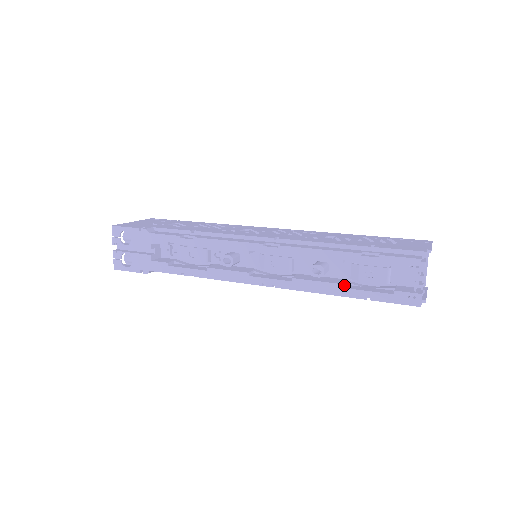
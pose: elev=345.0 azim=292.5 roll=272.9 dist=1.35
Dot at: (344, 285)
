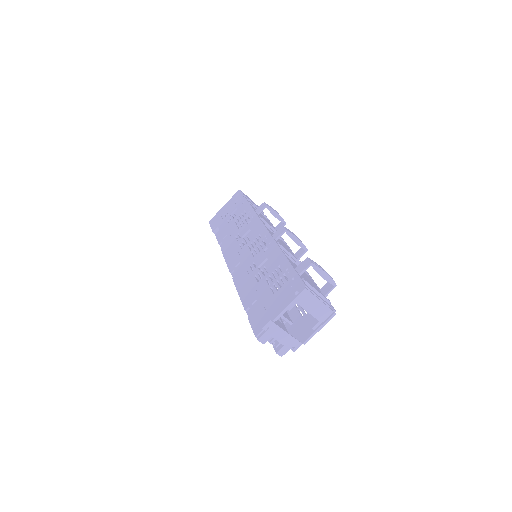
Dot at: occluded
